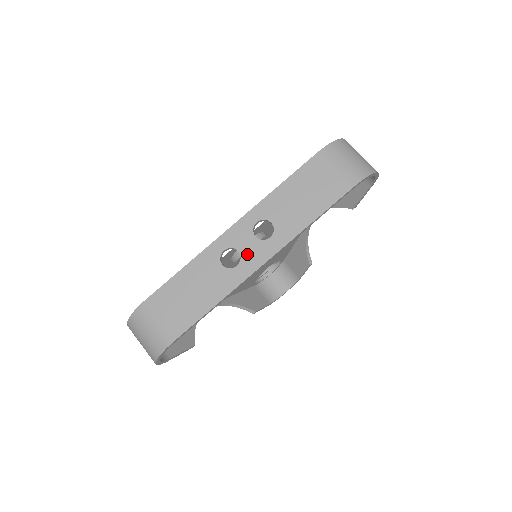
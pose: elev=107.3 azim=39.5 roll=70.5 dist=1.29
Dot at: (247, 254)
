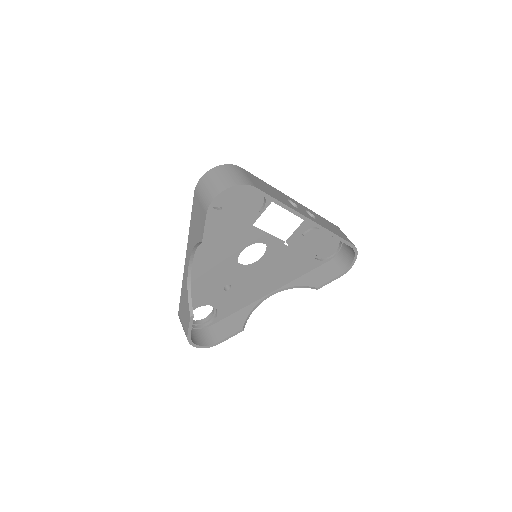
Dot at: (302, 210)
